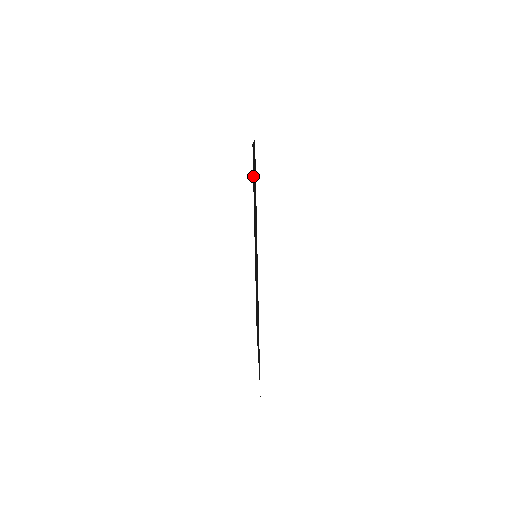
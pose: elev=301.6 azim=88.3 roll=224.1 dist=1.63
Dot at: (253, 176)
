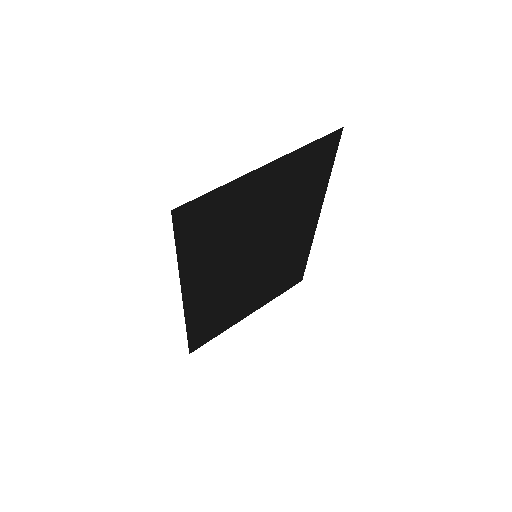
Dot at: (311, 171)
